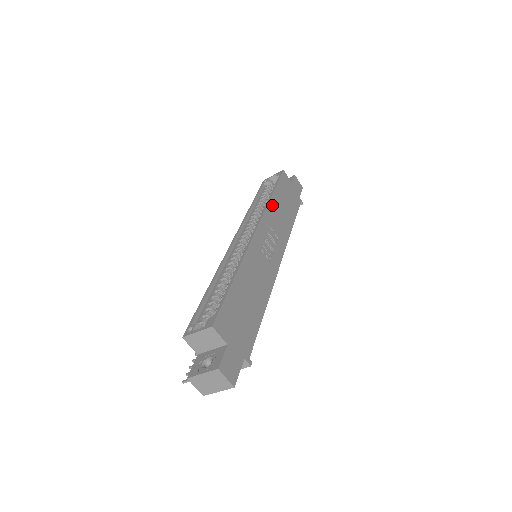
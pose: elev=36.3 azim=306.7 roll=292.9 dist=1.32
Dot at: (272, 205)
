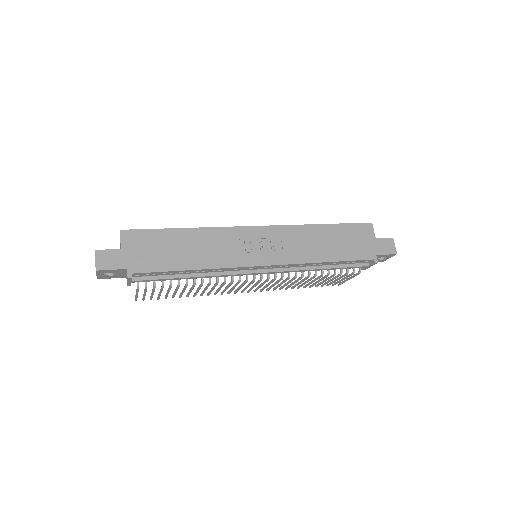
Dot at: (308, 229)
